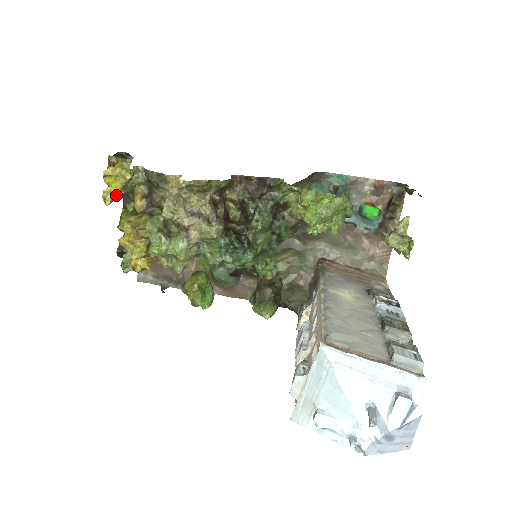
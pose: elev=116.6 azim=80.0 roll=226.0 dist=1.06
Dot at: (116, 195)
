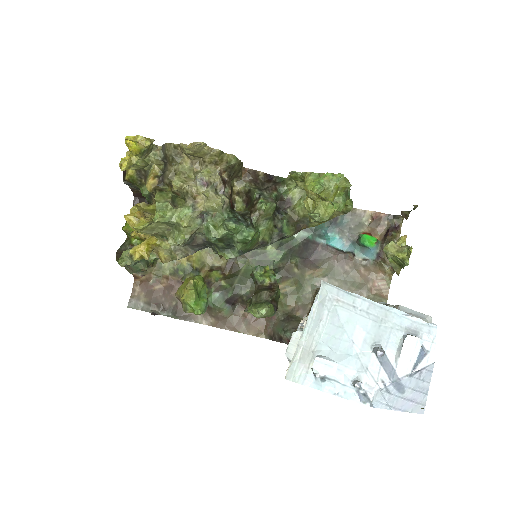
Dot at: (132, 164)
